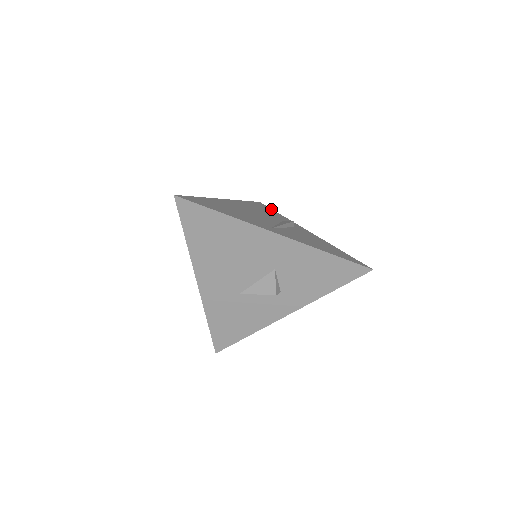
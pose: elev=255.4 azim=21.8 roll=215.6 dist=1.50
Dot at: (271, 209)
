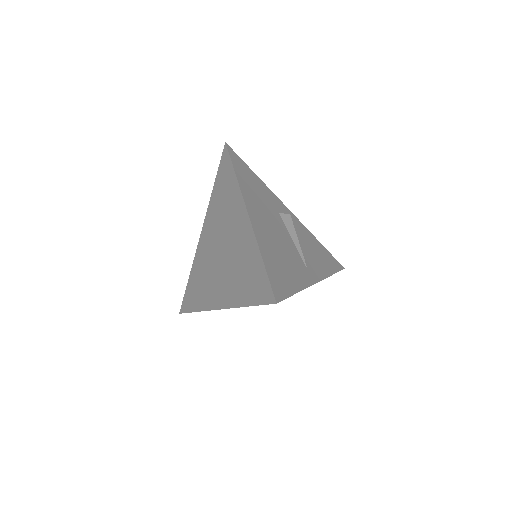
Dot at: (245, 164)
